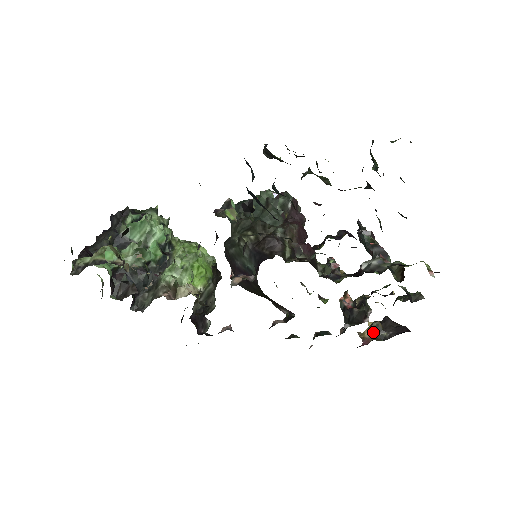
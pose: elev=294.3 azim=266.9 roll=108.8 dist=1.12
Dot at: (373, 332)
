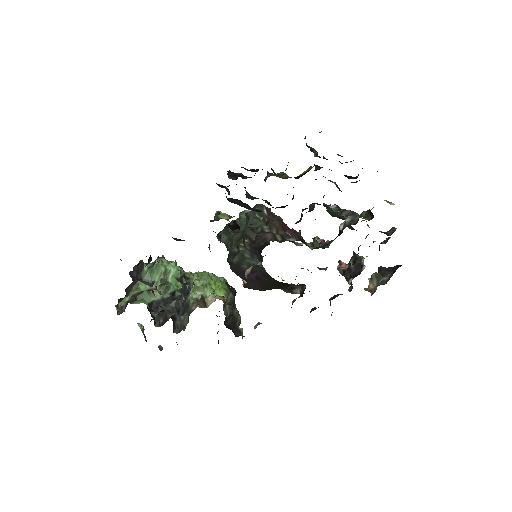
Dot at: (375, 282)
